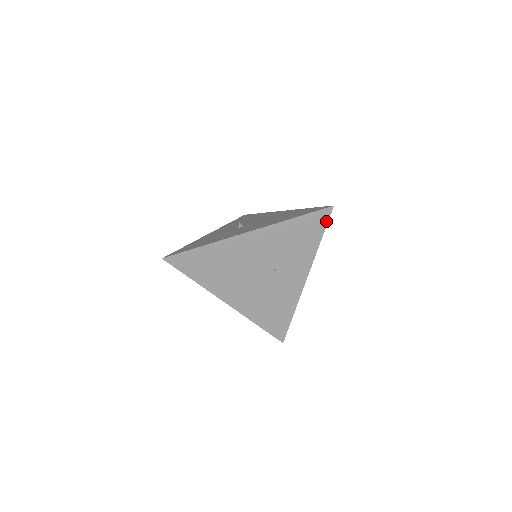
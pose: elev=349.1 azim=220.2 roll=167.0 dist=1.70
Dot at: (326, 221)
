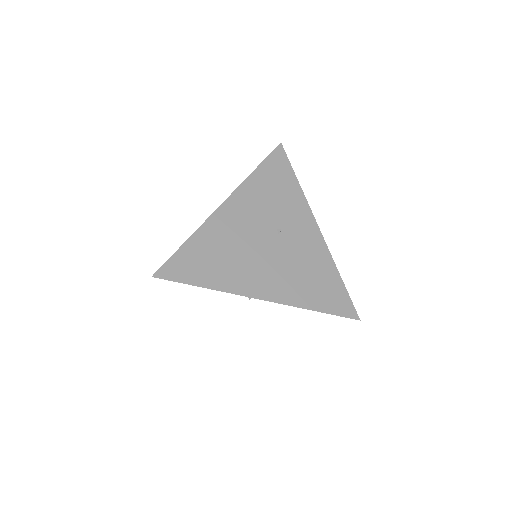
Dot at: (286, 159)
